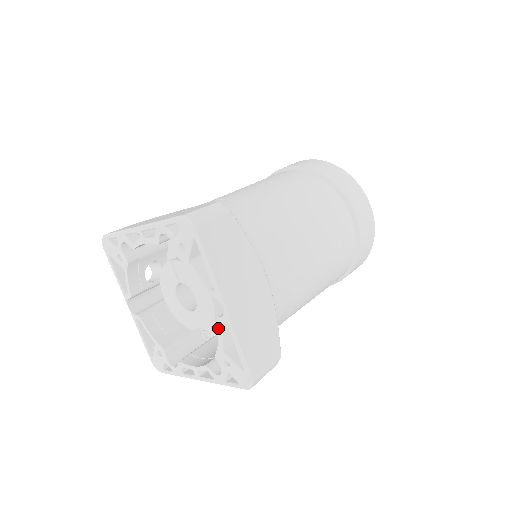
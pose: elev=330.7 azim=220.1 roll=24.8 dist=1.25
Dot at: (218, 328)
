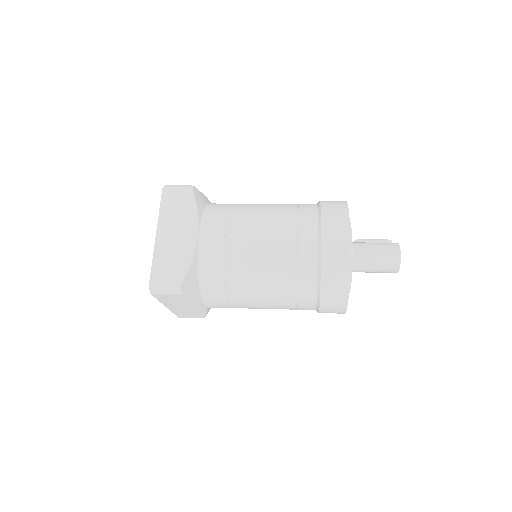
Dot at: occluded
